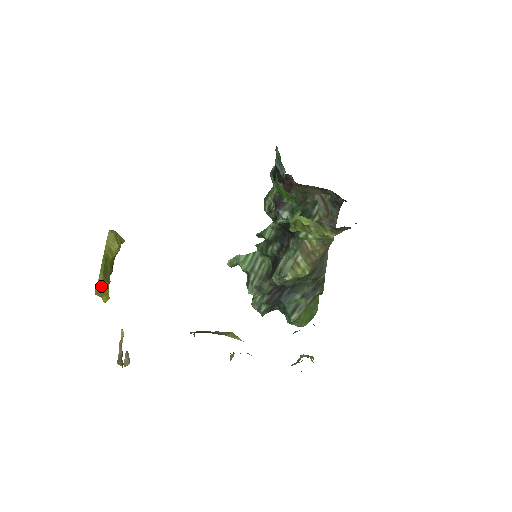
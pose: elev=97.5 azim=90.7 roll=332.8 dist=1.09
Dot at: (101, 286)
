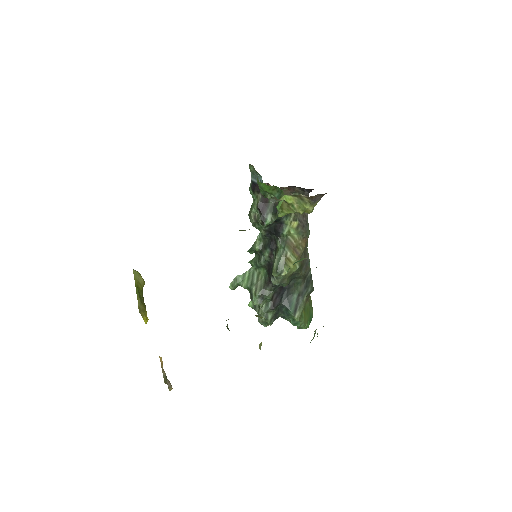
Dot at: (141, 307)
